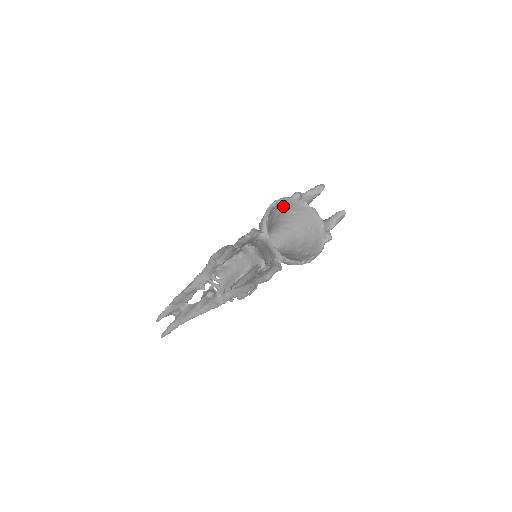
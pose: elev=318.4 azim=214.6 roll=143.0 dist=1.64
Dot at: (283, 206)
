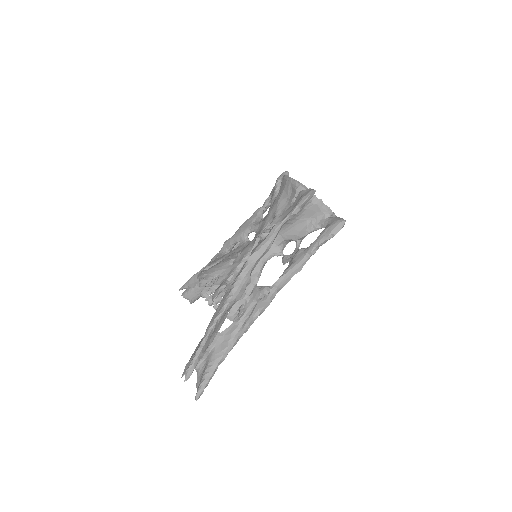
Dot at: occluded
